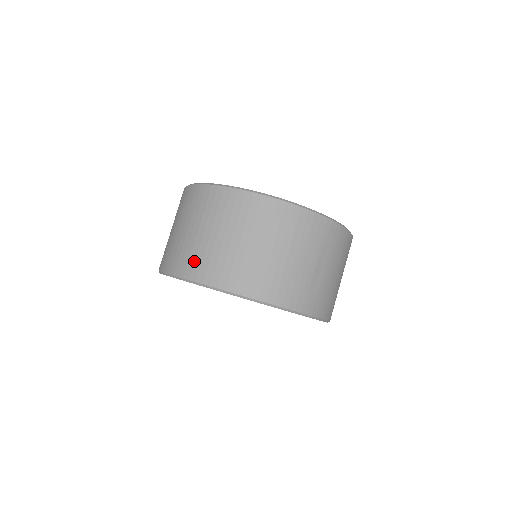
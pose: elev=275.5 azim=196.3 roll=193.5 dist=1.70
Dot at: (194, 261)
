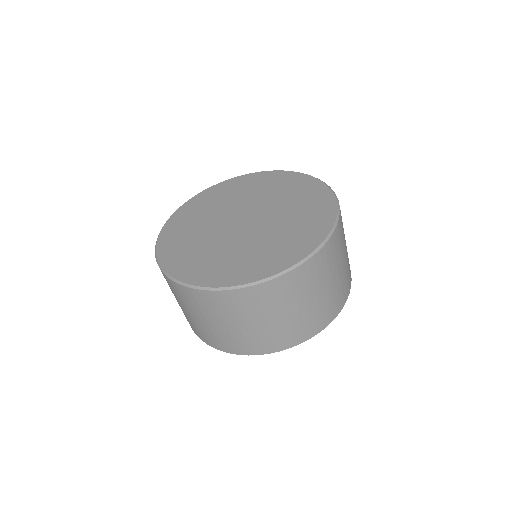
Dot at: occluded
